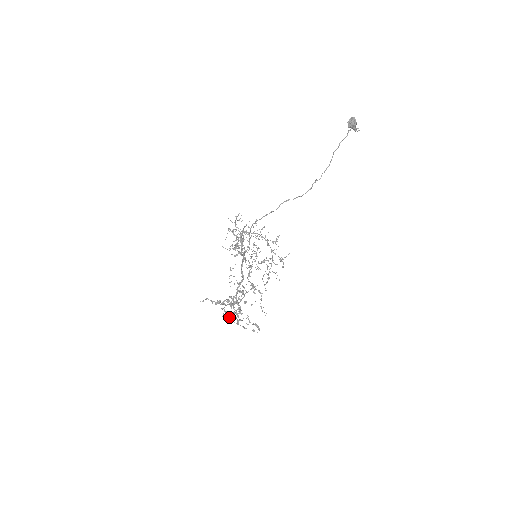
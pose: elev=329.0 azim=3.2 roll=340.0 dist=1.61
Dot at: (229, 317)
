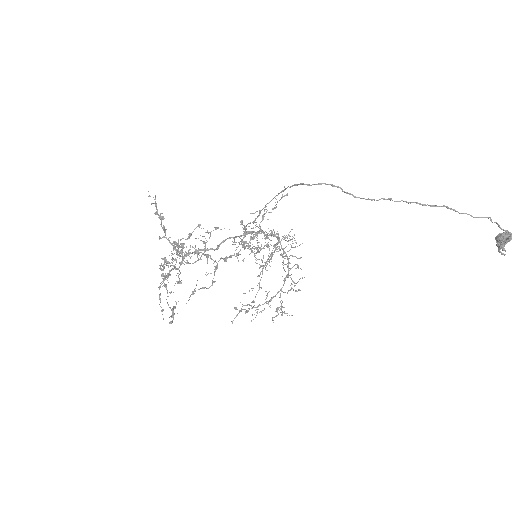
Dot at: (159, 265)
